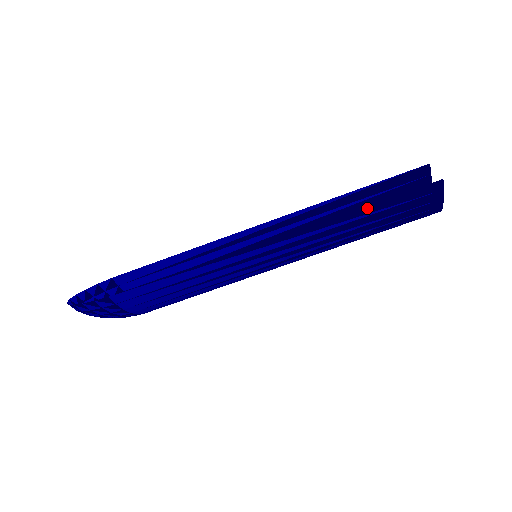
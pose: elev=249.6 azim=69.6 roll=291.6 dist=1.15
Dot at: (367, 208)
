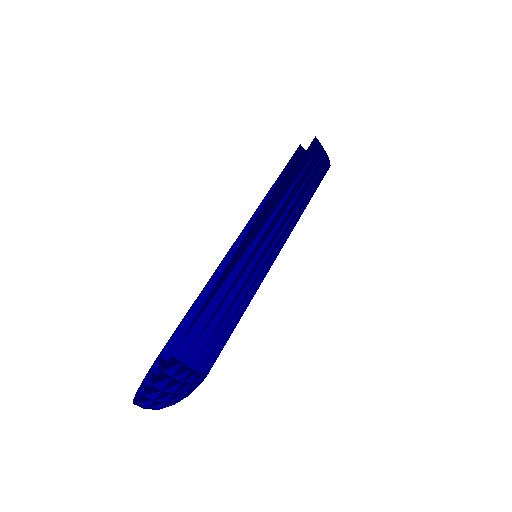
Dot at: (294, 173)
